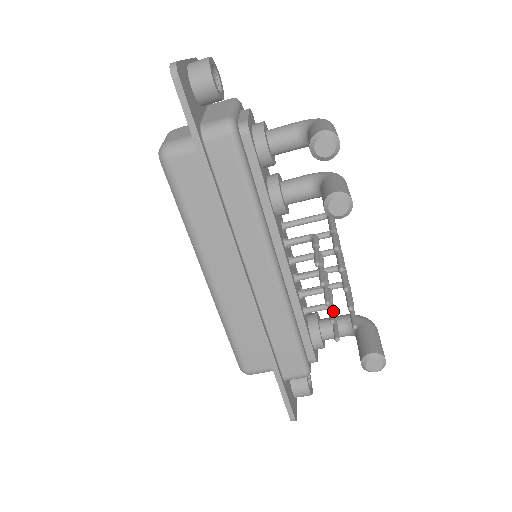
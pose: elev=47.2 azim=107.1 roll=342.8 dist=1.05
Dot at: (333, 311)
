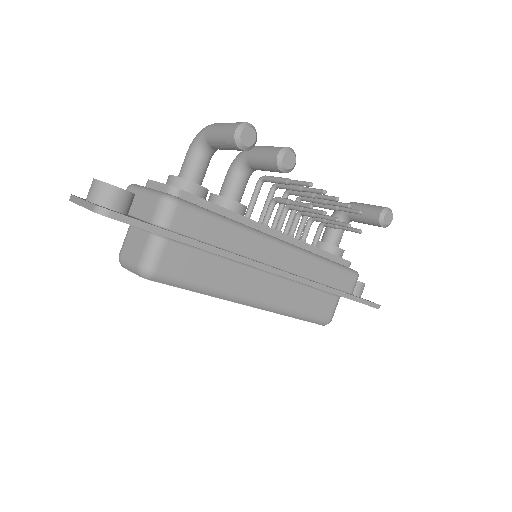
Dot at: (338, 221)
